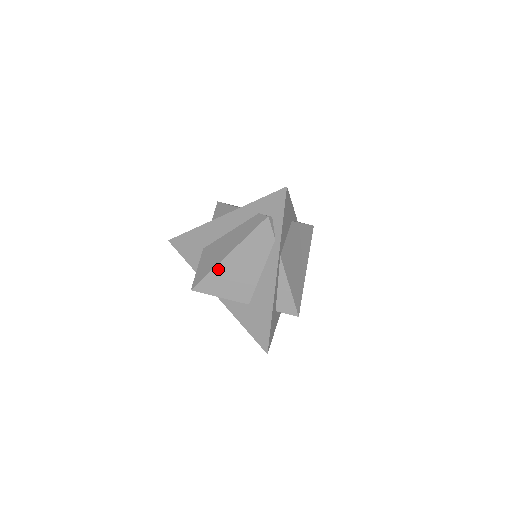
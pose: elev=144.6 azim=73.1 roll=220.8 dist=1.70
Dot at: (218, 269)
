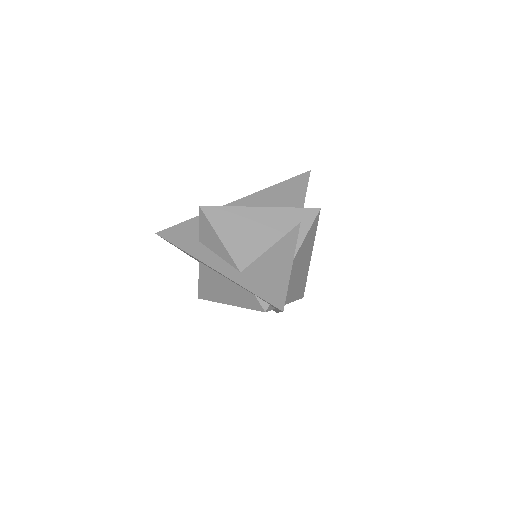
Dot at: occluded
